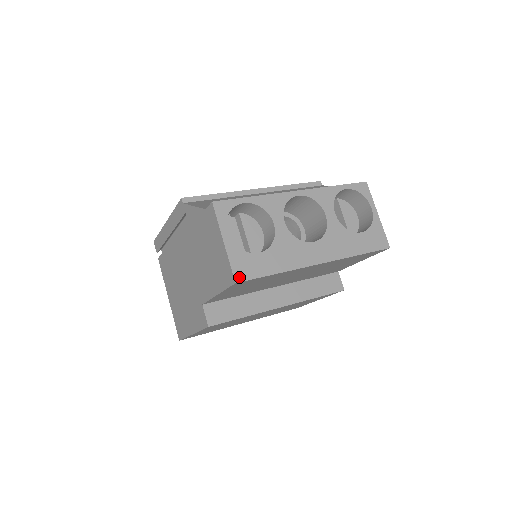
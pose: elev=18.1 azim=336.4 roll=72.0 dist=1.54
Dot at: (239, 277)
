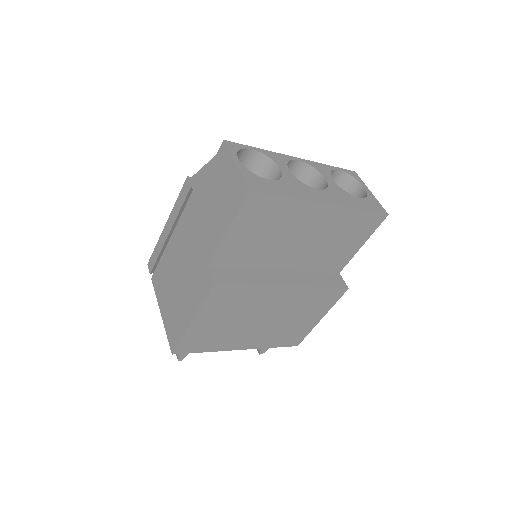
Dot at: (253, 188)
